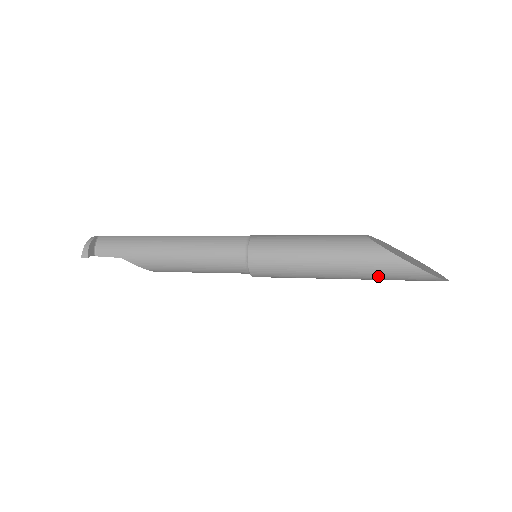
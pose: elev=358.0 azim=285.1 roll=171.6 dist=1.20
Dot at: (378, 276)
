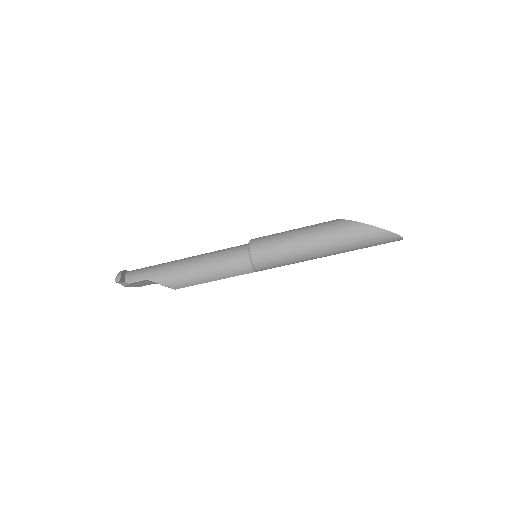
Dot at: (350, 242)
